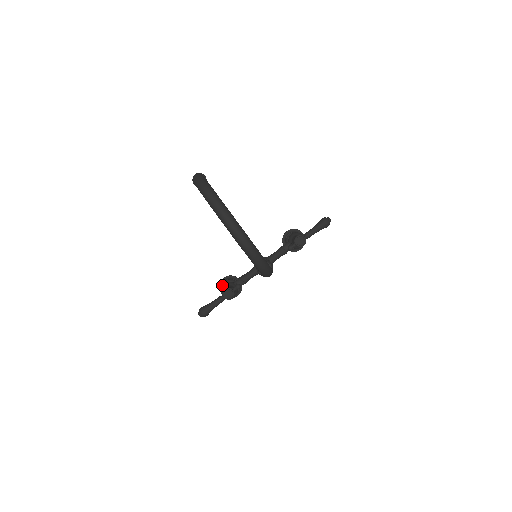
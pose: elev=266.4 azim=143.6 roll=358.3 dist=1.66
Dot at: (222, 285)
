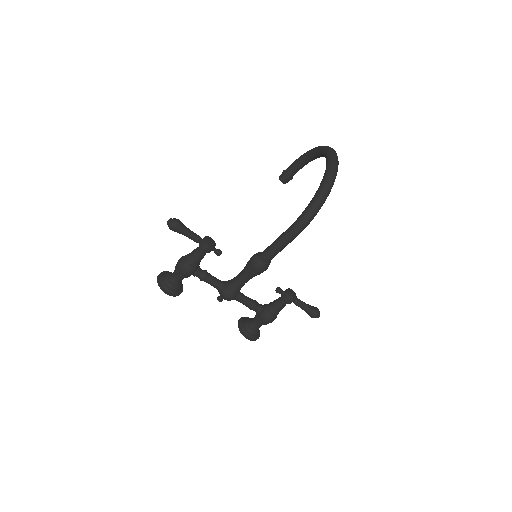
Dot at: (168, 272)
